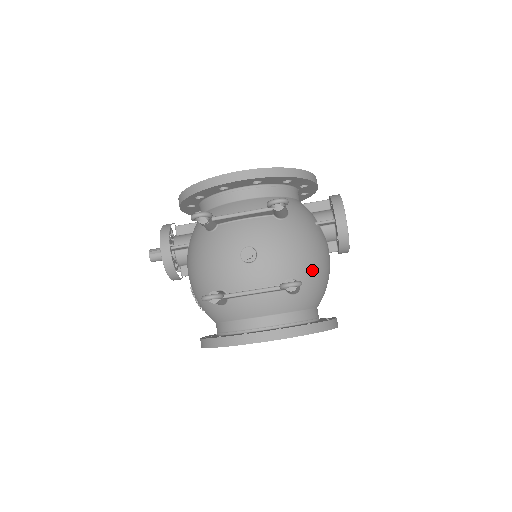
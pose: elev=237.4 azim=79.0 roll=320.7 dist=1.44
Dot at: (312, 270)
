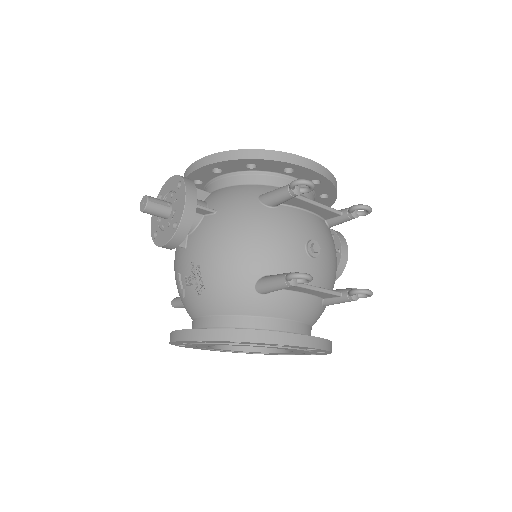
Dot at: occluded
